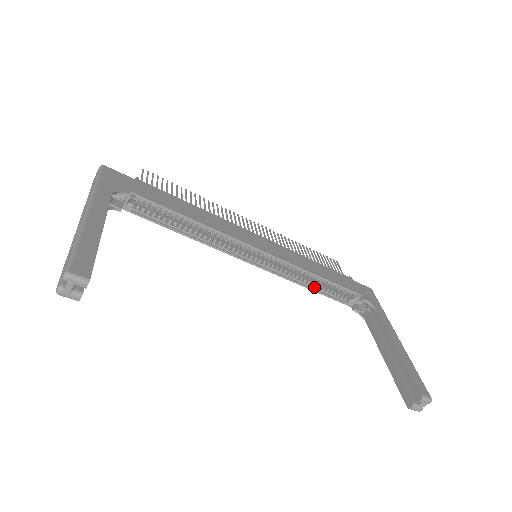
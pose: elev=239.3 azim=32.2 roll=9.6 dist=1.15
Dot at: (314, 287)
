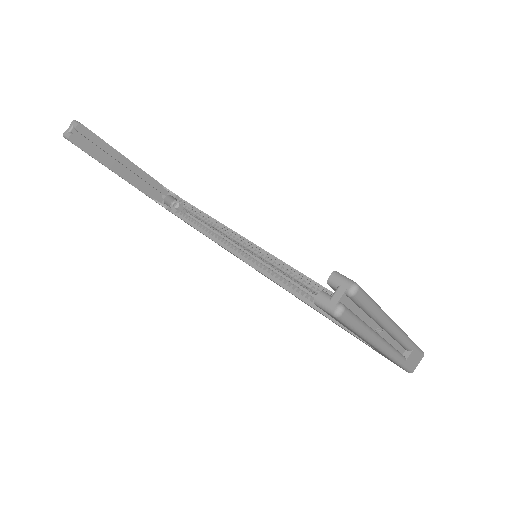
Dot at: occluded
